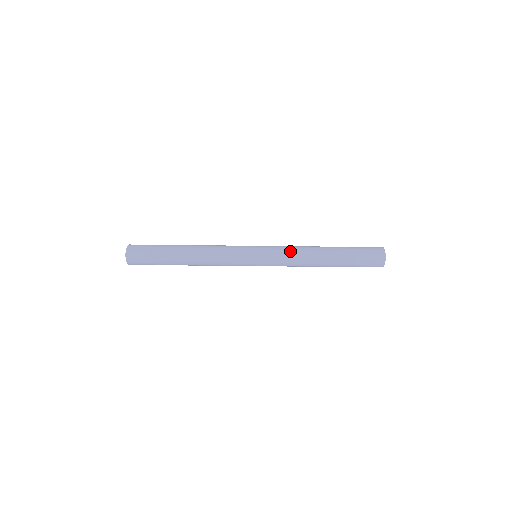
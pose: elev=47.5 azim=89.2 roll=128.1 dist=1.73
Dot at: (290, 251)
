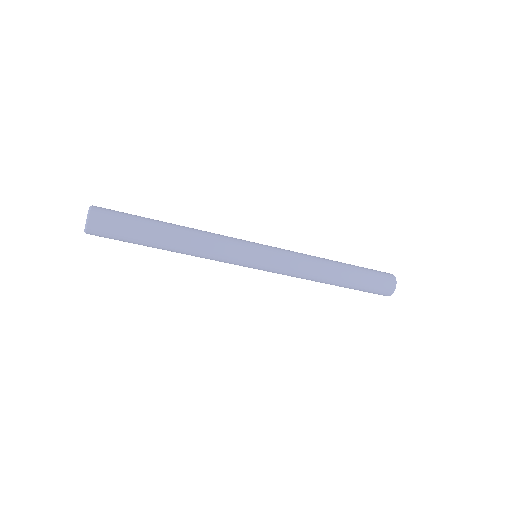
Dot at: (298, 253)
